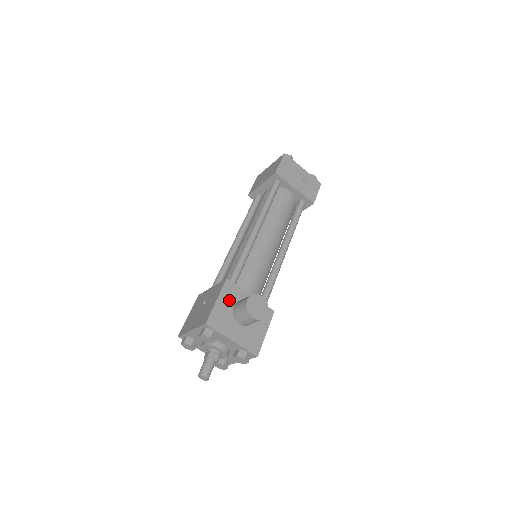
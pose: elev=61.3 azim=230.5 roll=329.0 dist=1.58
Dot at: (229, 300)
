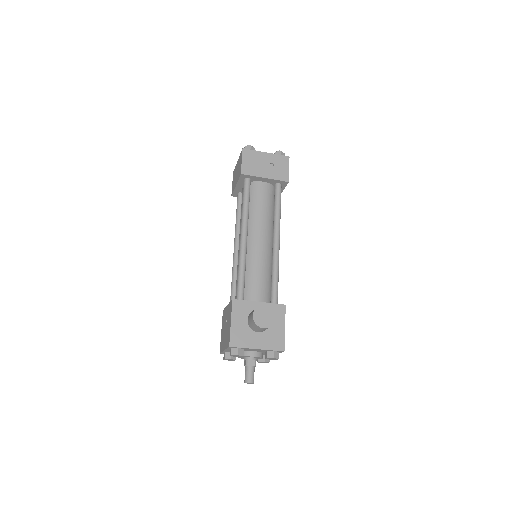
Dot at: (242, 317)
